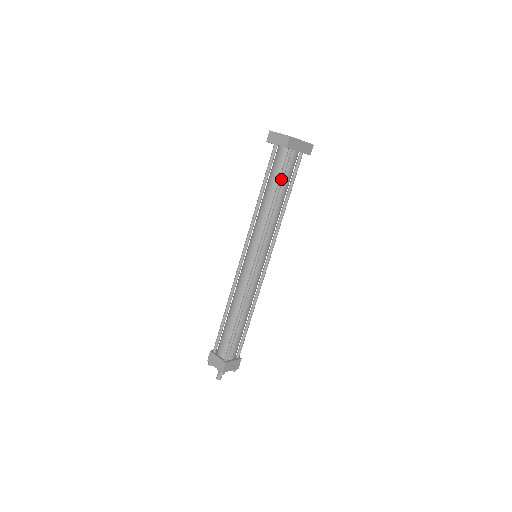
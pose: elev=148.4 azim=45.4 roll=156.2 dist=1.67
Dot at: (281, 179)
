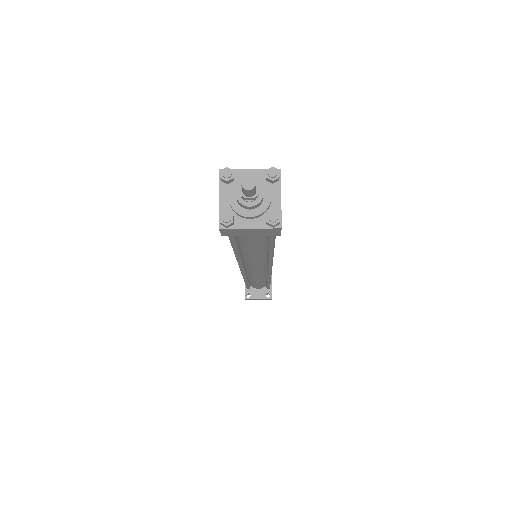
Dot at: occluded
